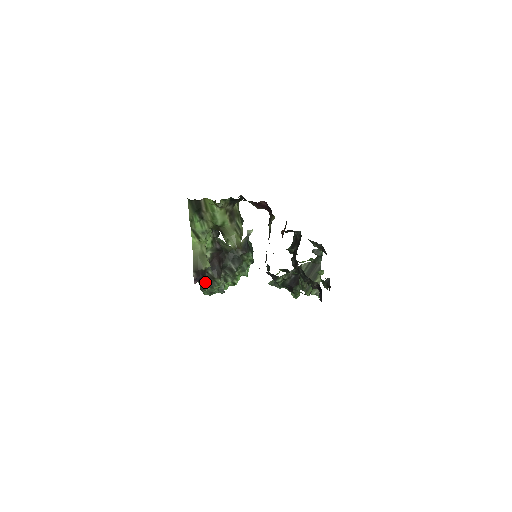
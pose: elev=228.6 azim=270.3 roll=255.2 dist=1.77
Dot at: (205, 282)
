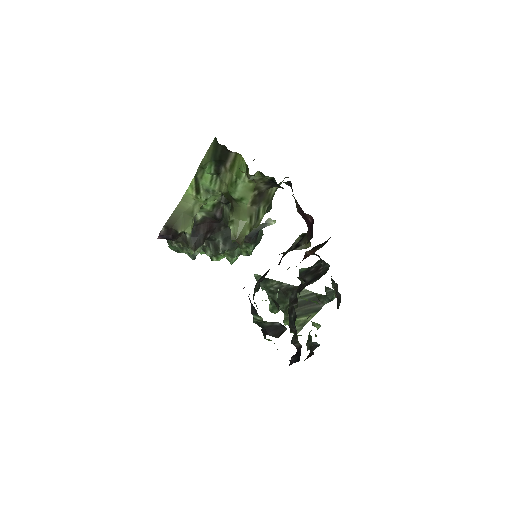
Dot at: (175, 240)
